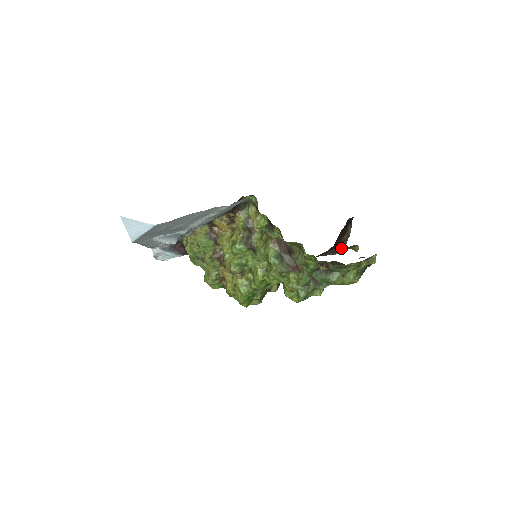
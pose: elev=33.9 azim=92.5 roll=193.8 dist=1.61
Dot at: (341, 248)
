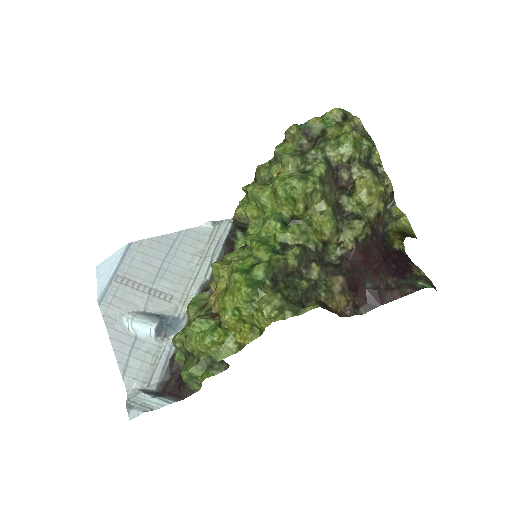
Dot at: (423, 283)
